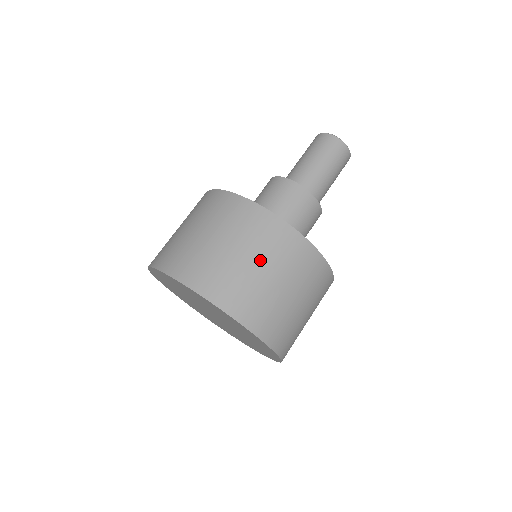
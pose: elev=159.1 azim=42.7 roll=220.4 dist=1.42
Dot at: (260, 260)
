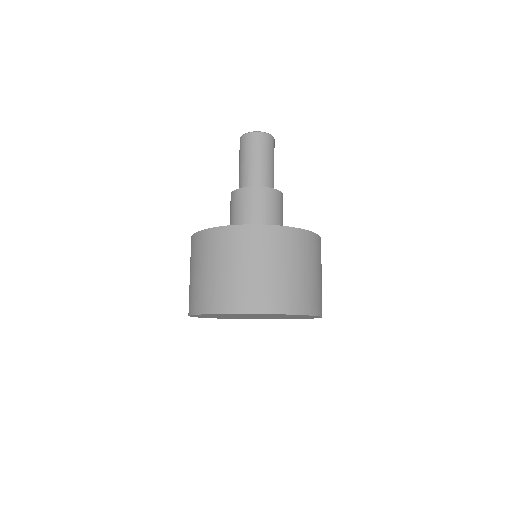
Dot at: (314, 268)
